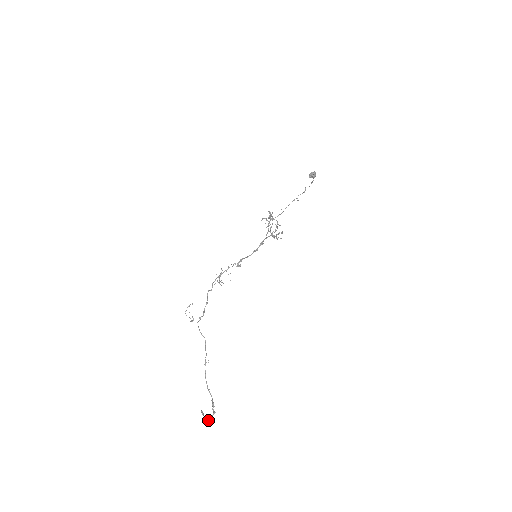
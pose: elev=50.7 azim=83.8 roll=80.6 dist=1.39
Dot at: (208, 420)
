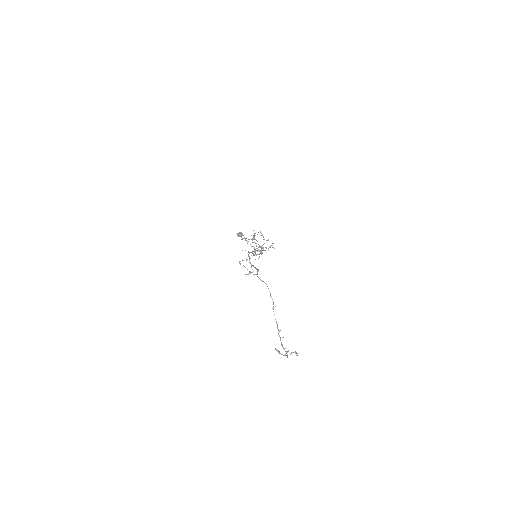
Dot at: occluded
